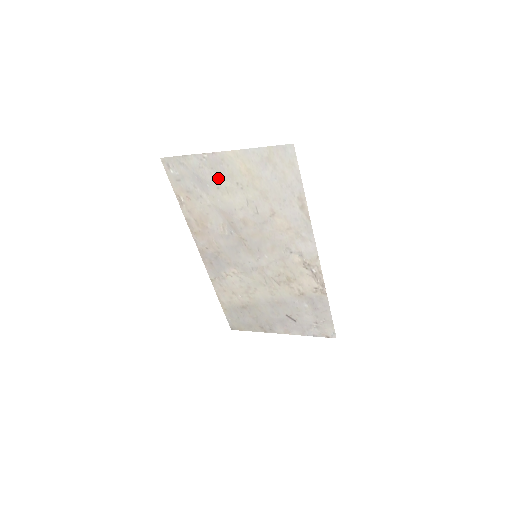
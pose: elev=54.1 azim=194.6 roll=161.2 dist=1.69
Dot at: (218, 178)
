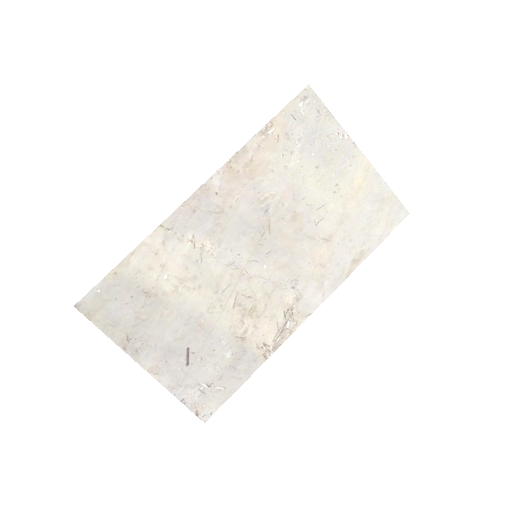
Dot at: (329, 161)
